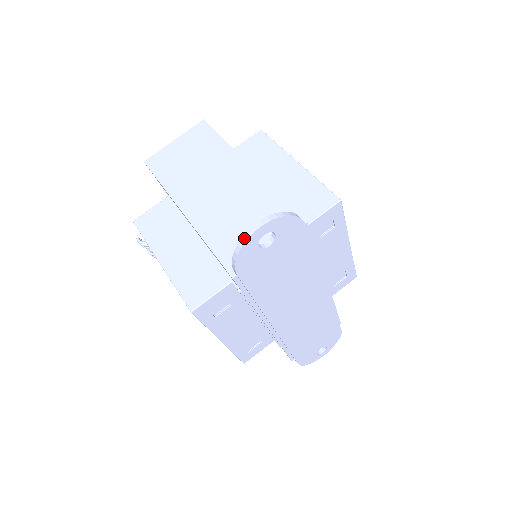
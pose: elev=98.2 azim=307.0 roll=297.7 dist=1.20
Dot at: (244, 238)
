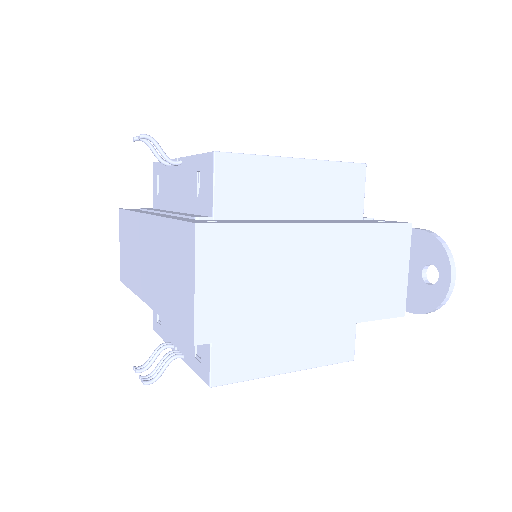
Dot at: (448, 297)
